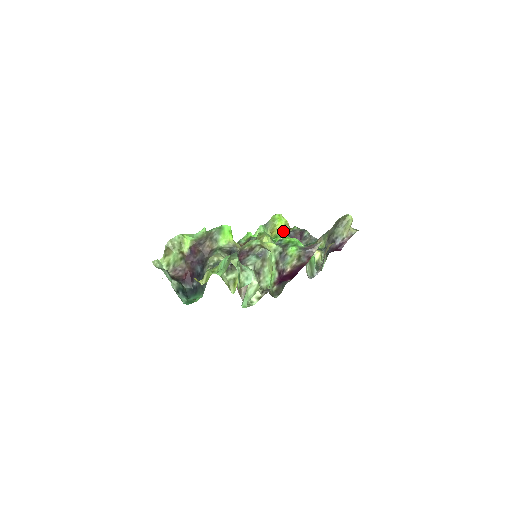
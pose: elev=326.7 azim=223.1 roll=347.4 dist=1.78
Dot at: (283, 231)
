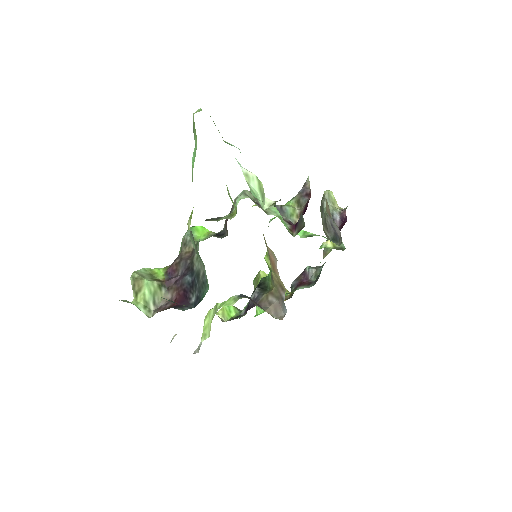
Dot at: (286, 297)
